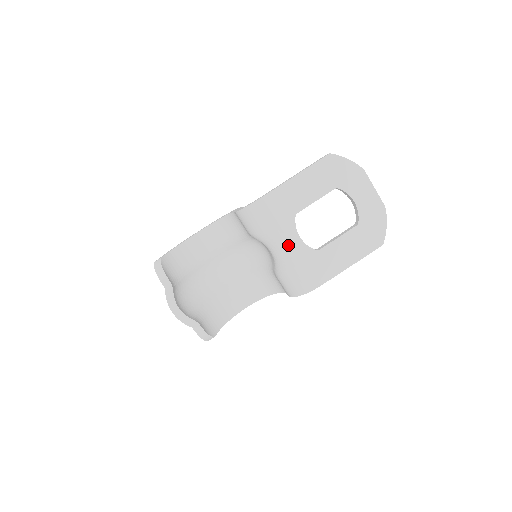
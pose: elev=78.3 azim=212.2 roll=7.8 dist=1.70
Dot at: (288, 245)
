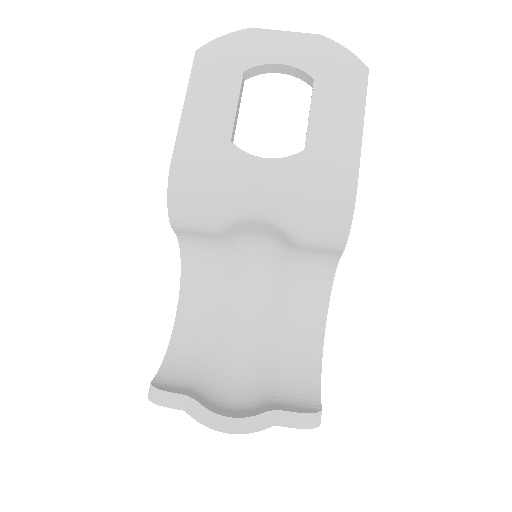
Dot at: (262, 181)
